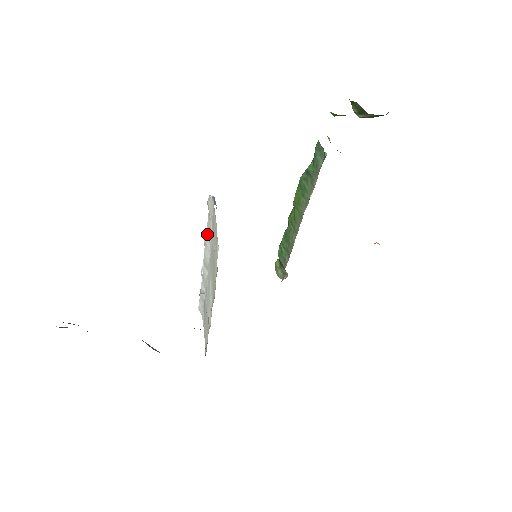
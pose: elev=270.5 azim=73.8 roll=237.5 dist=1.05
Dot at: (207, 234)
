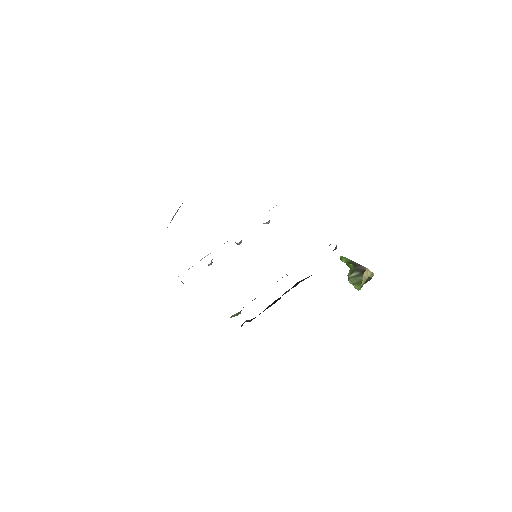
Dot at: occluded
